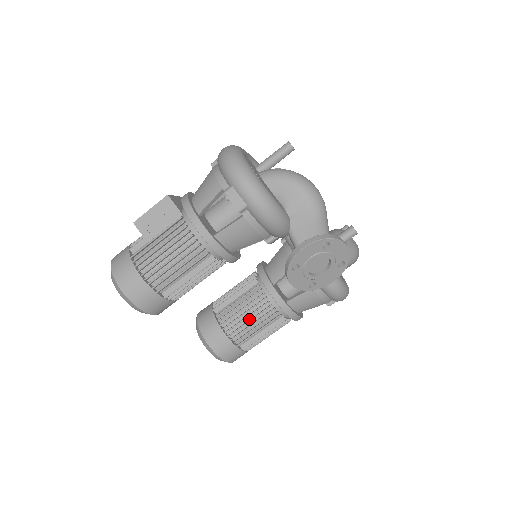
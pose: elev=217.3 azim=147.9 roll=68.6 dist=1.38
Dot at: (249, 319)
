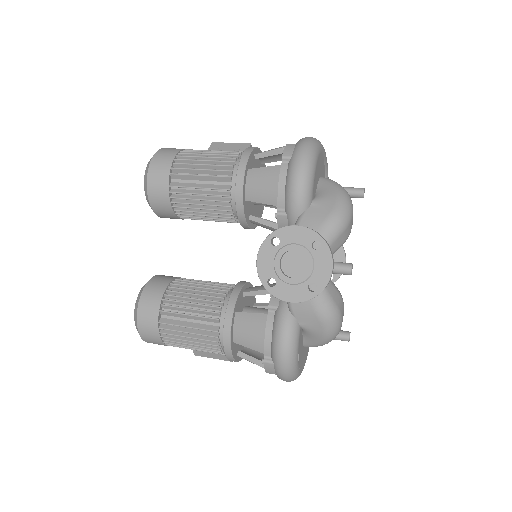
Dot at: (194, 299)
